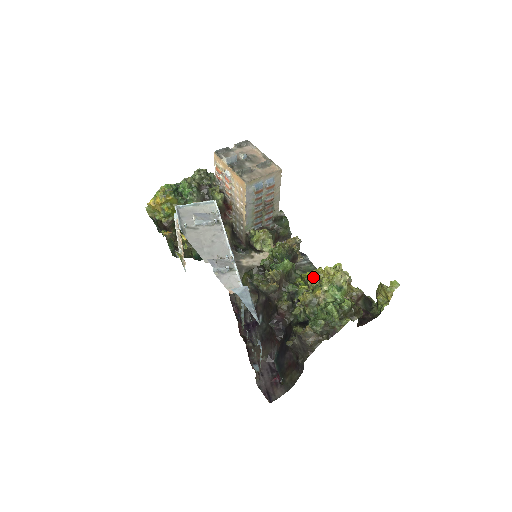
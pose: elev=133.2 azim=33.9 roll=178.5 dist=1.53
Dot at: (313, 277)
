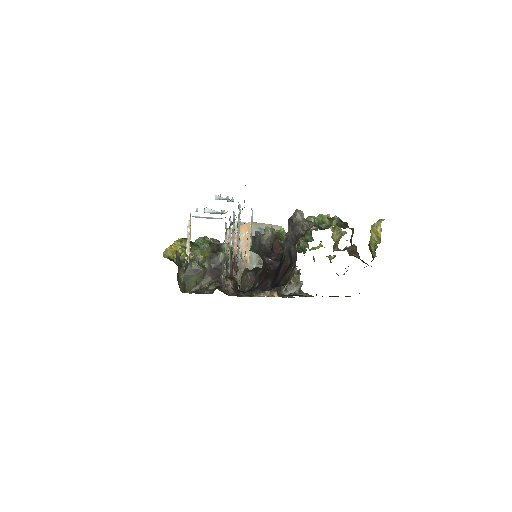
Dot at: occluded
